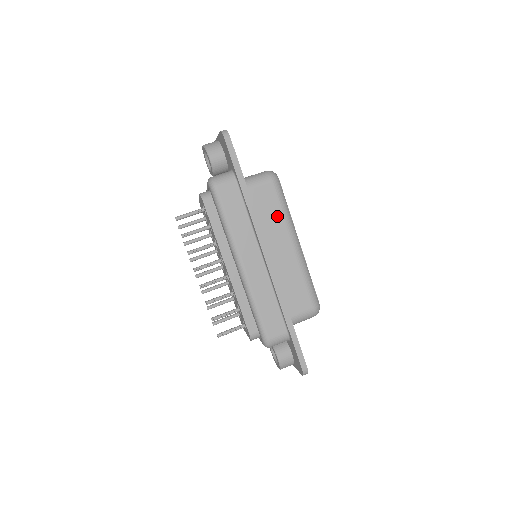
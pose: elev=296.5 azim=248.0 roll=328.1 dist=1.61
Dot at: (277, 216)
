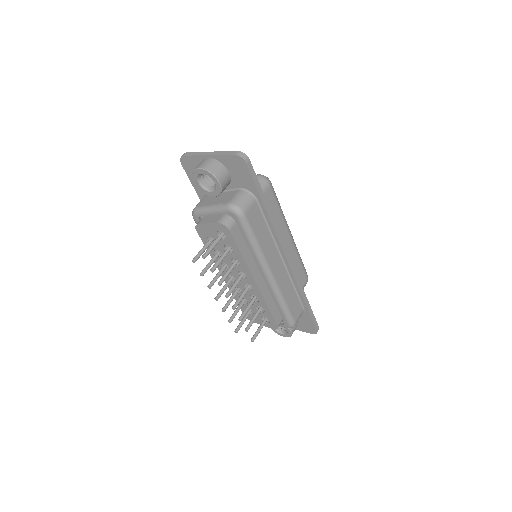
Dot at: (278, 216)
